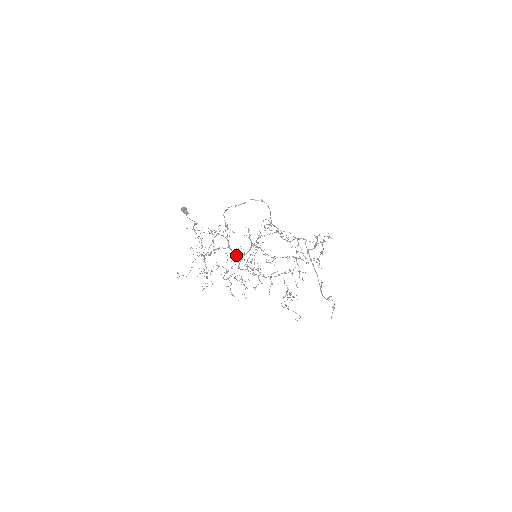
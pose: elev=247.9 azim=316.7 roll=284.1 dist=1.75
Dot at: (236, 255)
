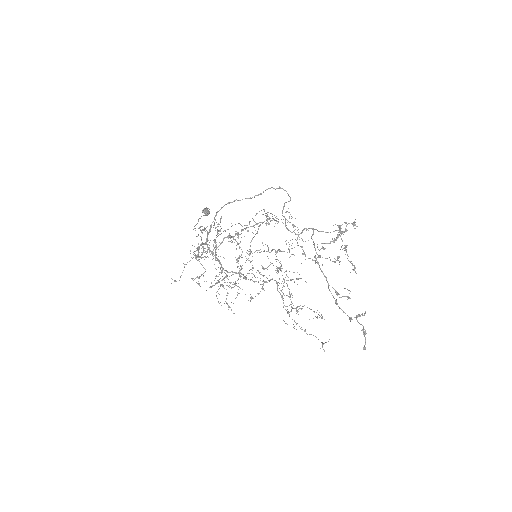
Dot at: occluded
